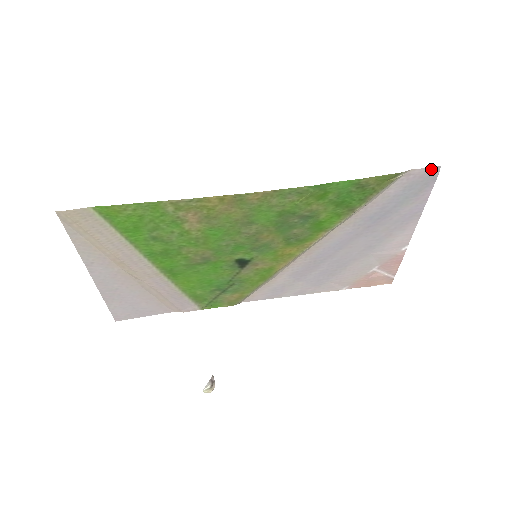
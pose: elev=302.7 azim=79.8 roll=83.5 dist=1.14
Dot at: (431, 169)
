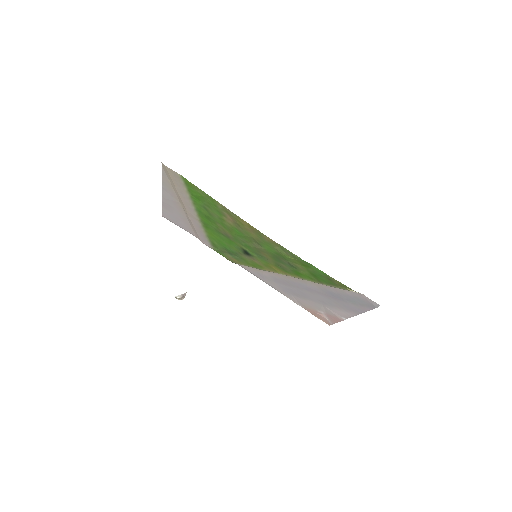
Dot at: (374, 302)
